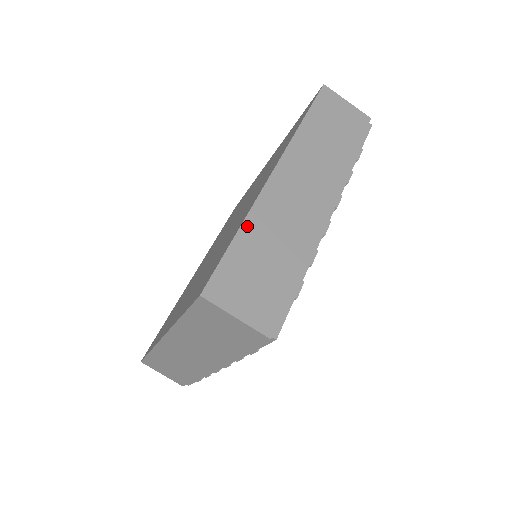
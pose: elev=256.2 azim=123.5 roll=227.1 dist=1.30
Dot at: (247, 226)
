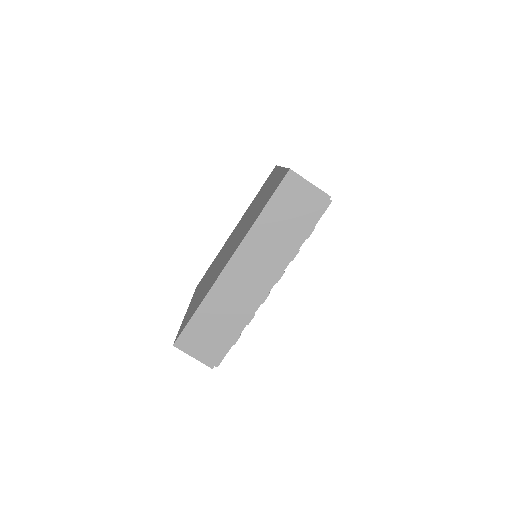
Dot at: (205, 303)
